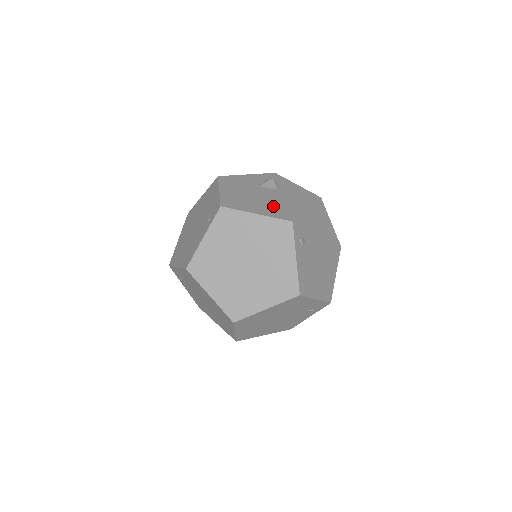
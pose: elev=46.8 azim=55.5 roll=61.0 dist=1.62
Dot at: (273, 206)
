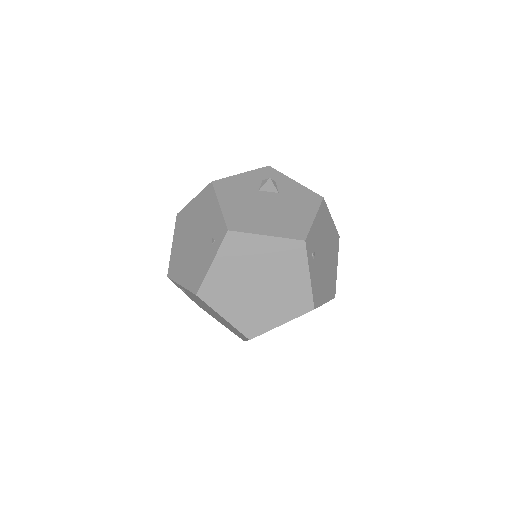
Dot at: (280, 220)
